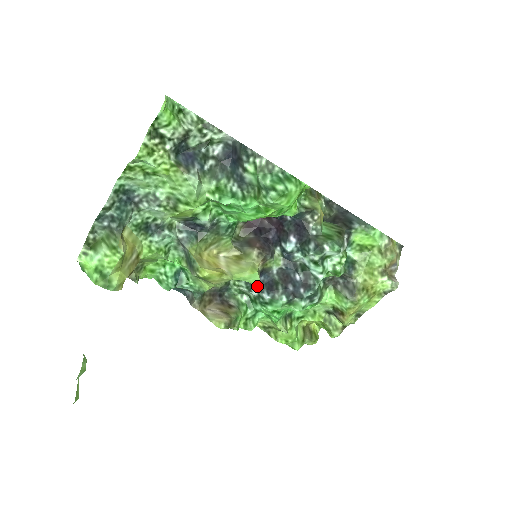
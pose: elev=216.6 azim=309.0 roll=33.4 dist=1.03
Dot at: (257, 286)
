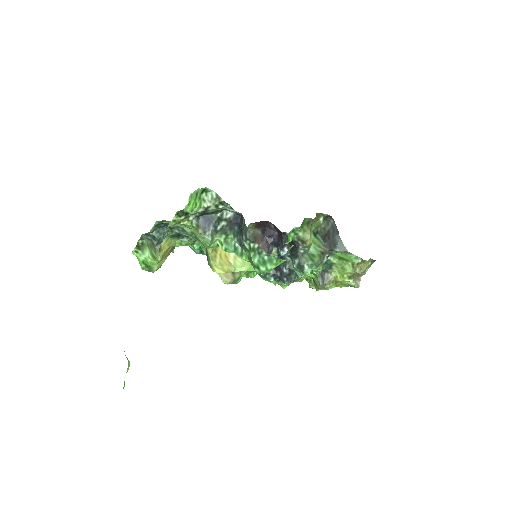
Dot at: occluded
